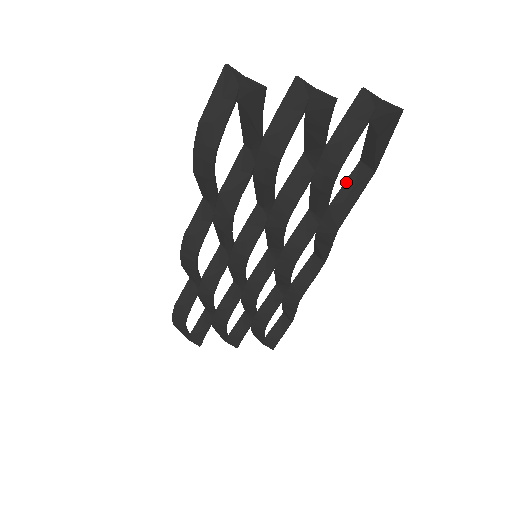
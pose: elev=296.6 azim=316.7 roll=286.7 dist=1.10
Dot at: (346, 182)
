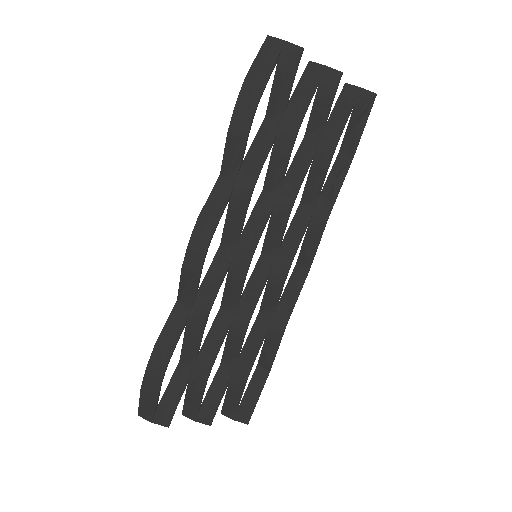
Dot at: (332, 170)
